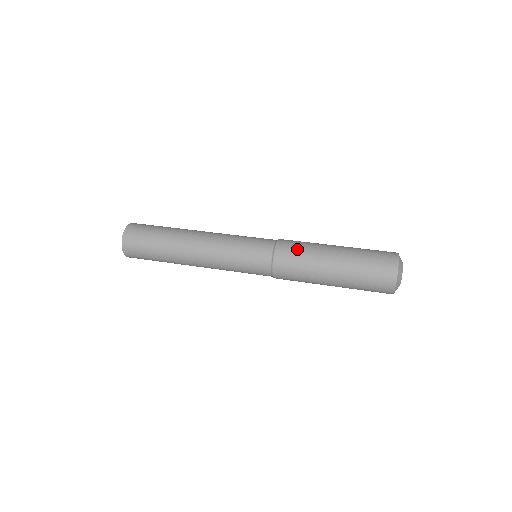
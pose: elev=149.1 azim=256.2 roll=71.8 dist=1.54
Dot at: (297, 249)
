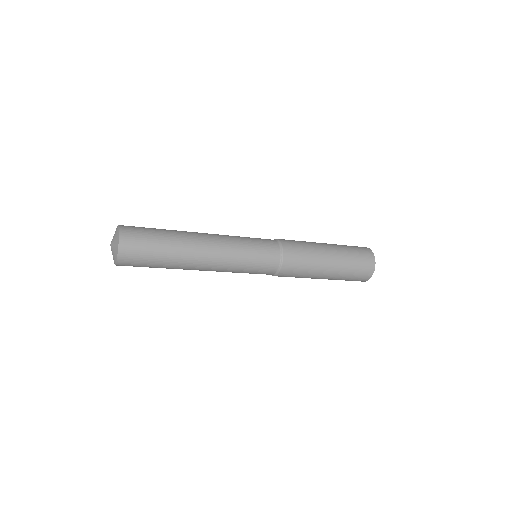
Dot at: occluded
